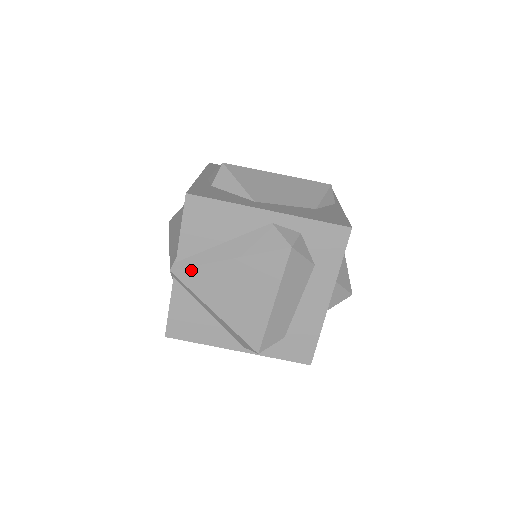
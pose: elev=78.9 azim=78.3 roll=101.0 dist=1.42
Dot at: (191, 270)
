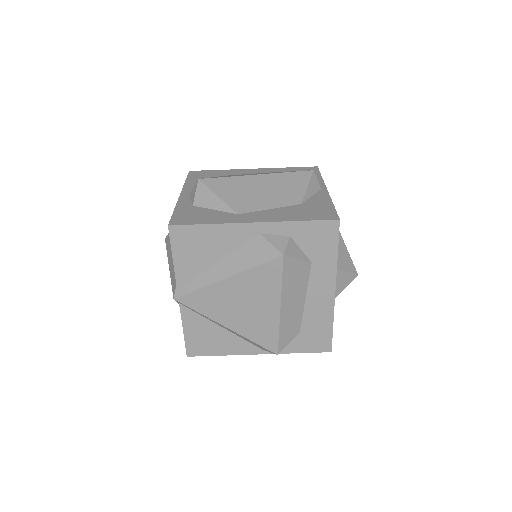
Dot at: (193, 295)
